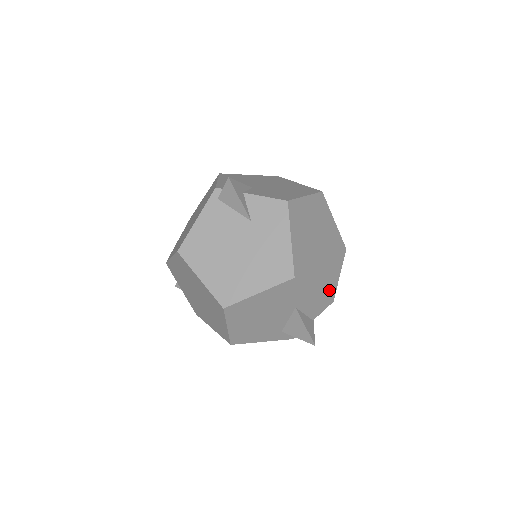
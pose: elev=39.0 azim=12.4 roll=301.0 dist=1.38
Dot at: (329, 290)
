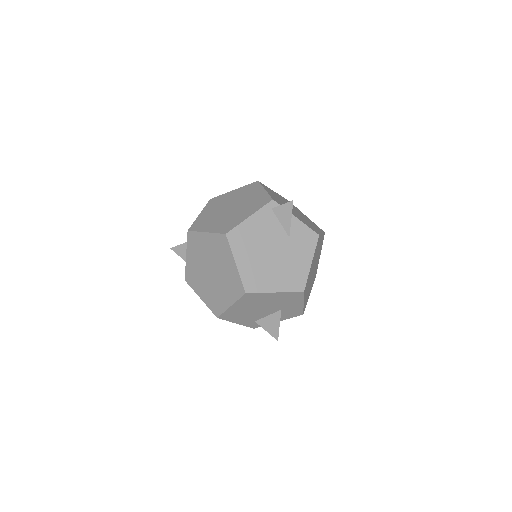
Dot at: (305, 305)
